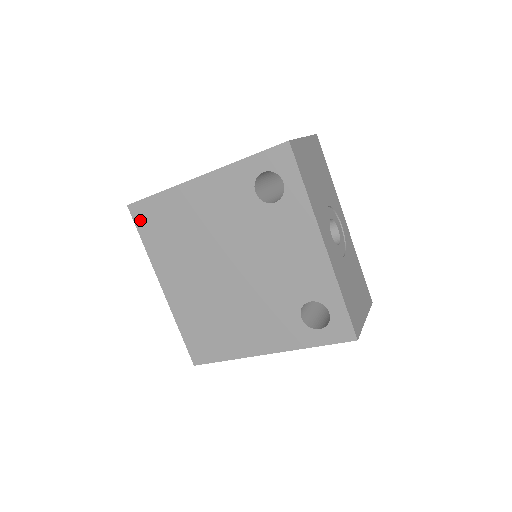
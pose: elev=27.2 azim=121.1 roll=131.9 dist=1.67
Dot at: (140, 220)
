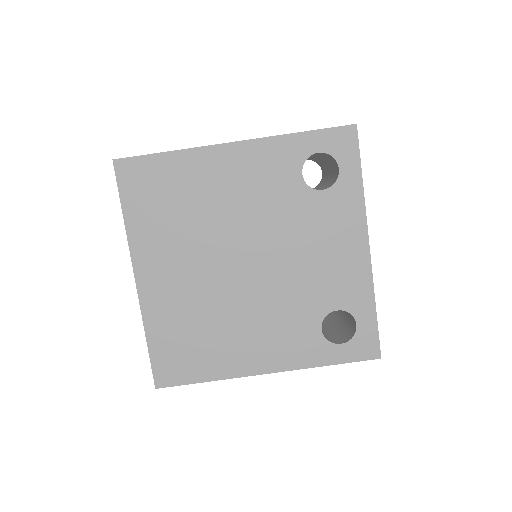
Dot at: (128, 183)
